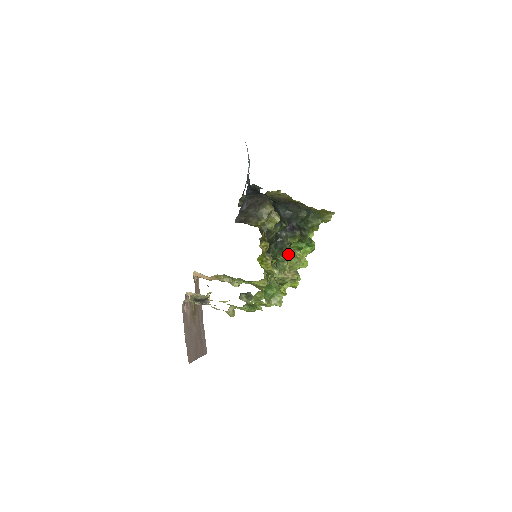
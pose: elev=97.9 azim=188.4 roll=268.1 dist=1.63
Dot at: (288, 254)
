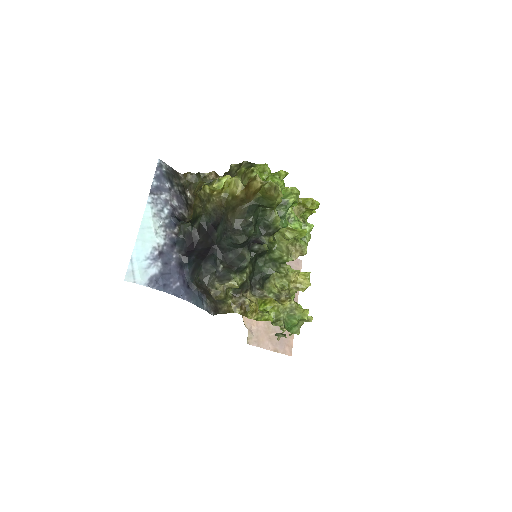
Dot at: (279, 234)
